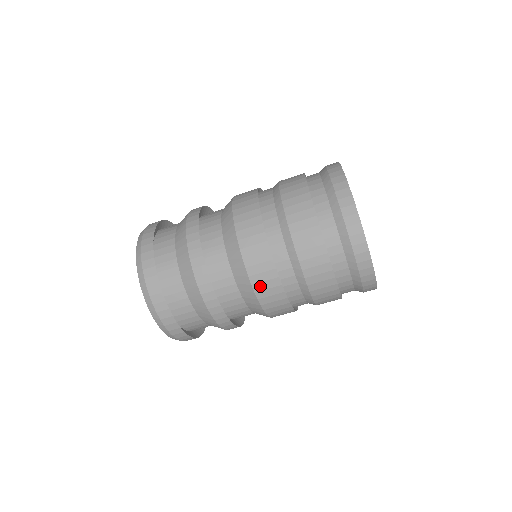
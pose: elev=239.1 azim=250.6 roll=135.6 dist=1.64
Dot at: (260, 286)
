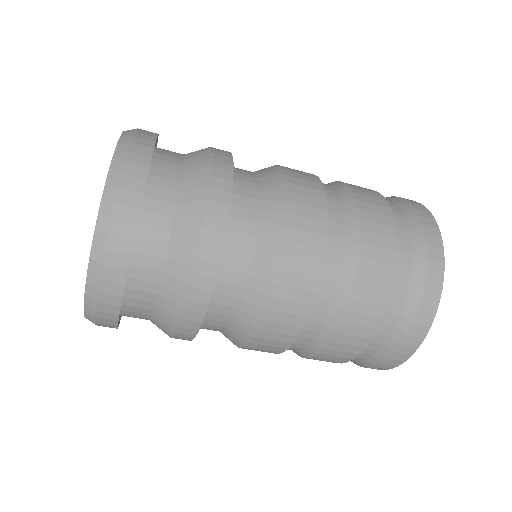
Dot at: (295, 249)
